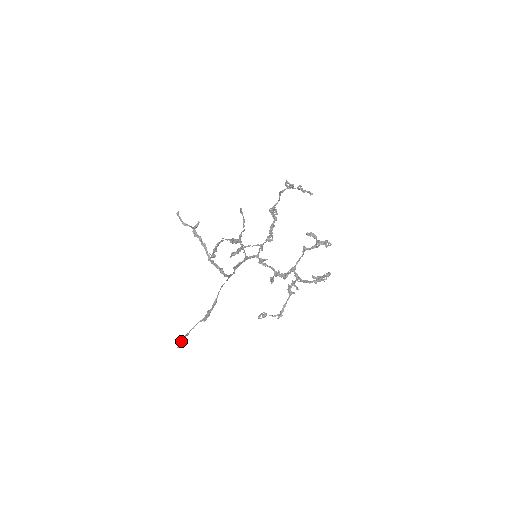
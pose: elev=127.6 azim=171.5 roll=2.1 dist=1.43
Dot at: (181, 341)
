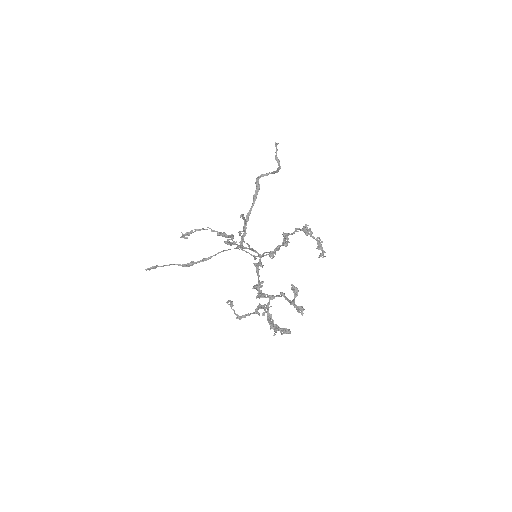
Dot at: (152, 267)
